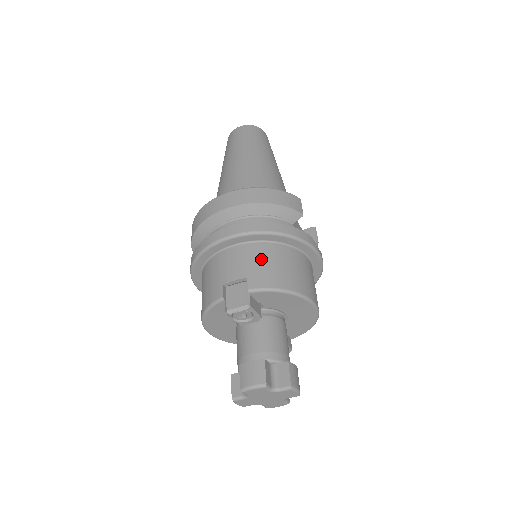
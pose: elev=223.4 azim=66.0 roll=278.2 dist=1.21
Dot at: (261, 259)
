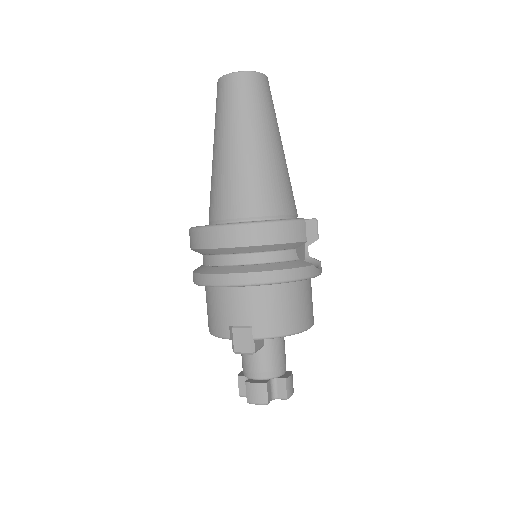
Dot at: (264, 306)
